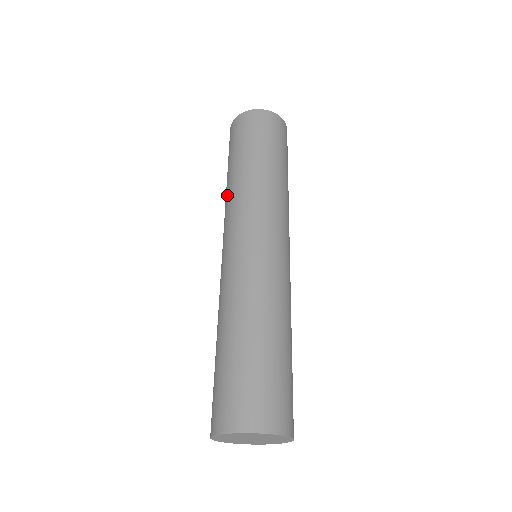
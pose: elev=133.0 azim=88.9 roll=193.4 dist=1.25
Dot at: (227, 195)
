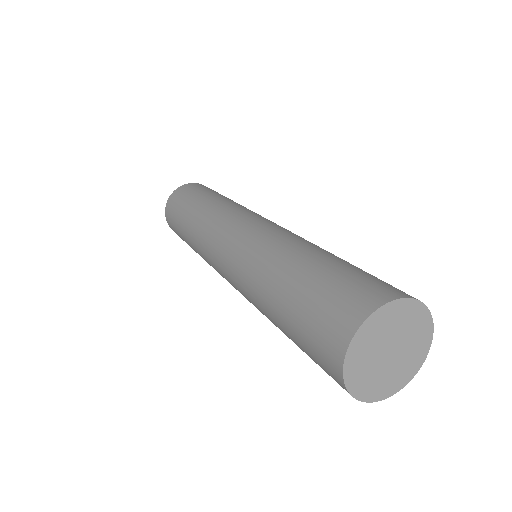
Dot at: (197, 226)
